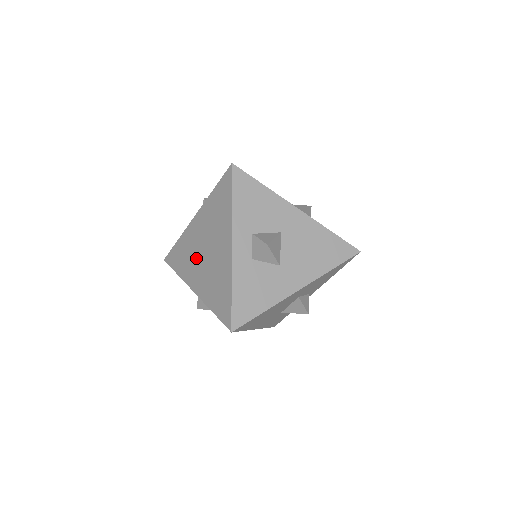
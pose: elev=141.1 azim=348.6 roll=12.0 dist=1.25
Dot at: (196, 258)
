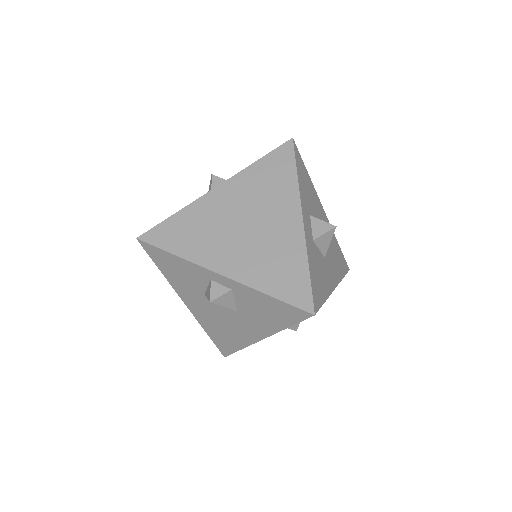
Dot at: (225, 233)
